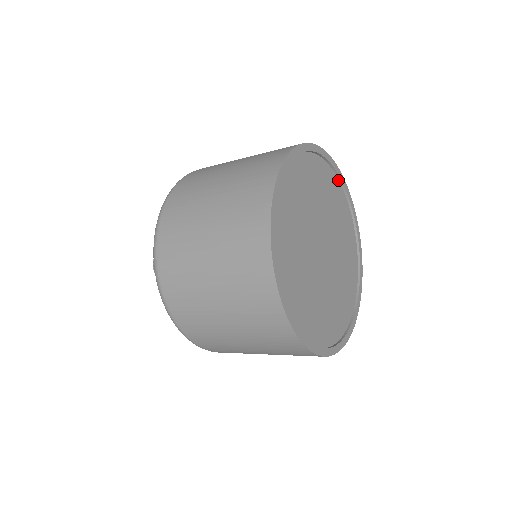
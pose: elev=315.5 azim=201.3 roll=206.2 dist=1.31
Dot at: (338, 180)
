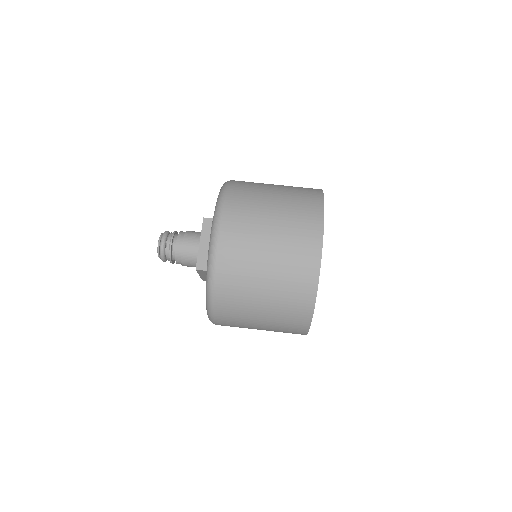
Dot at: occluded
